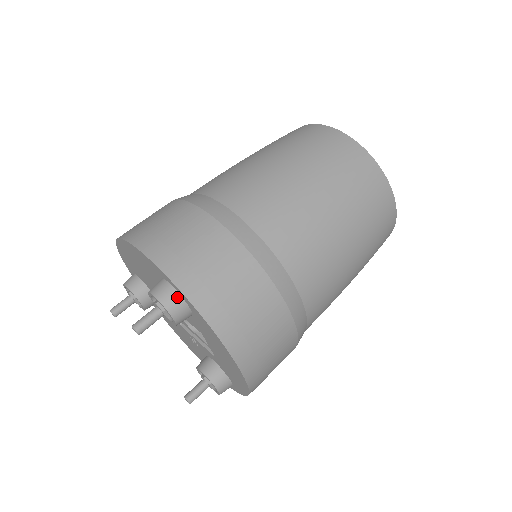
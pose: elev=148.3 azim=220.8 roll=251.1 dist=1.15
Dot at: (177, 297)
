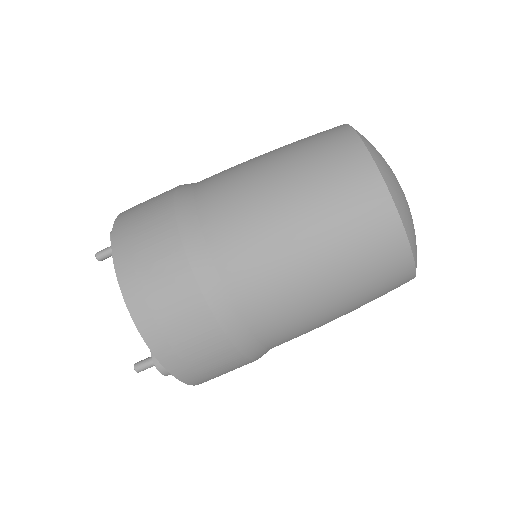
Dot at: occluded
